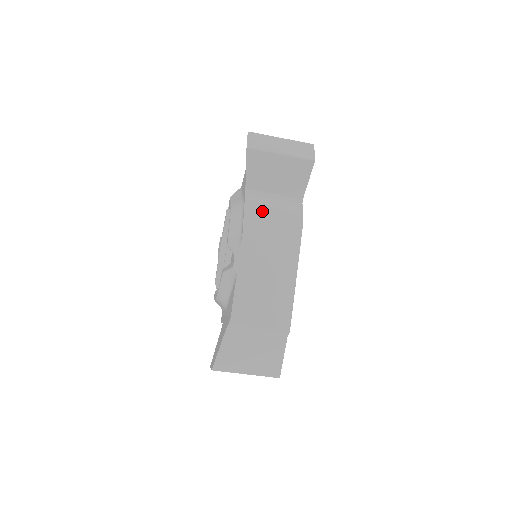
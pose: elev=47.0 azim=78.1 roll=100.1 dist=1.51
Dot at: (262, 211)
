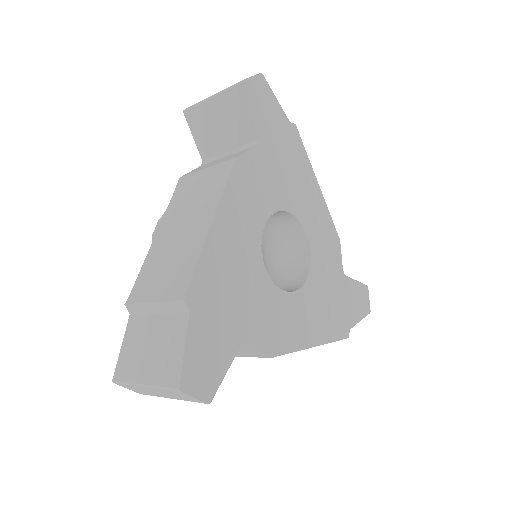
Dot at: occluded
